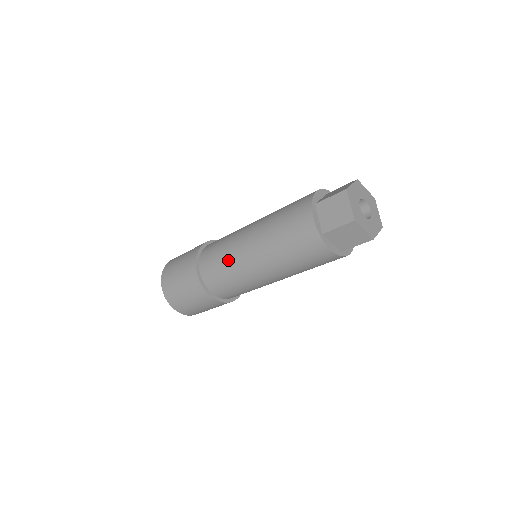
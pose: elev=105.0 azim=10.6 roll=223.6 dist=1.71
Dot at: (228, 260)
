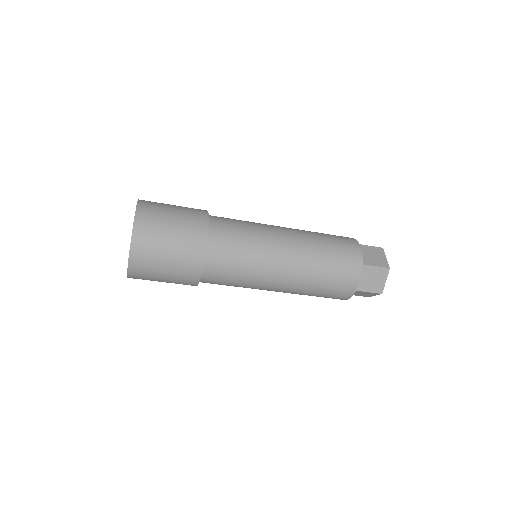
Dot at: (256, 234)
